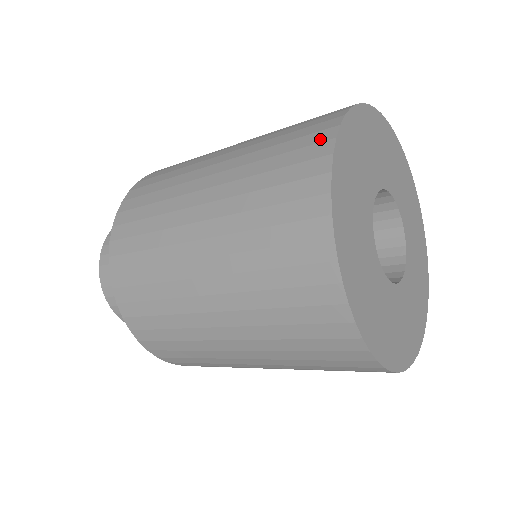
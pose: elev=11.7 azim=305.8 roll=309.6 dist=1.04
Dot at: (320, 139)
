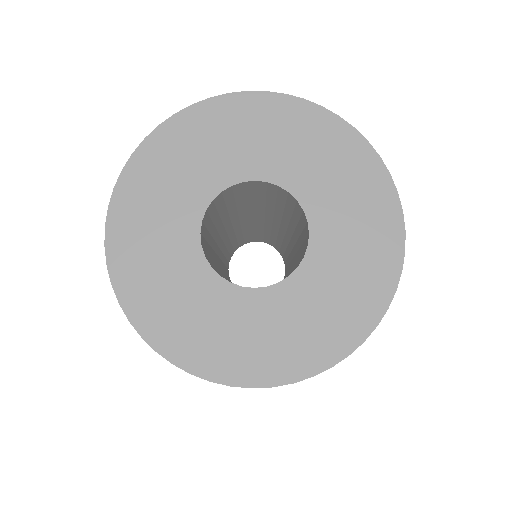
Dot at: occluded
